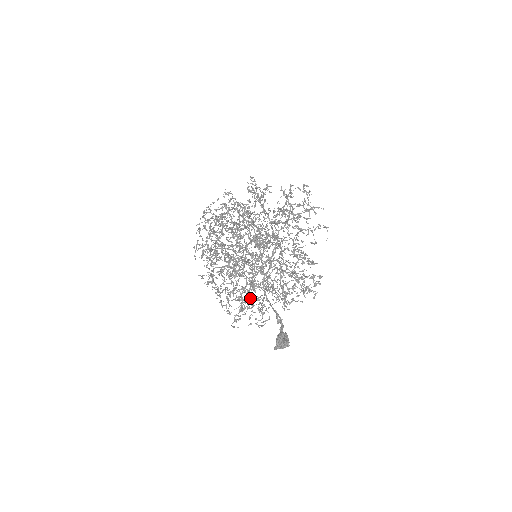
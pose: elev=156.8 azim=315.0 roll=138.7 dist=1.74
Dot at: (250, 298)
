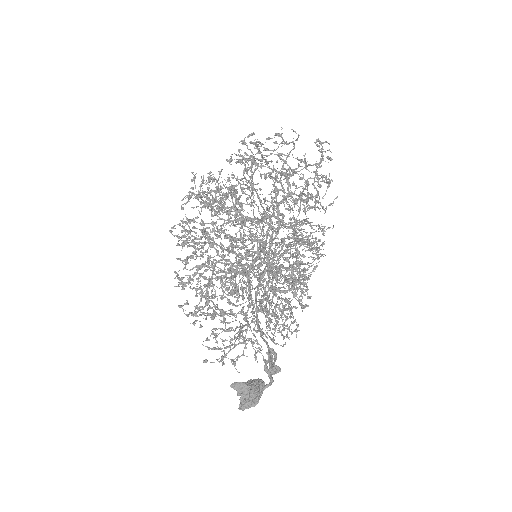
Dot at: occluded
